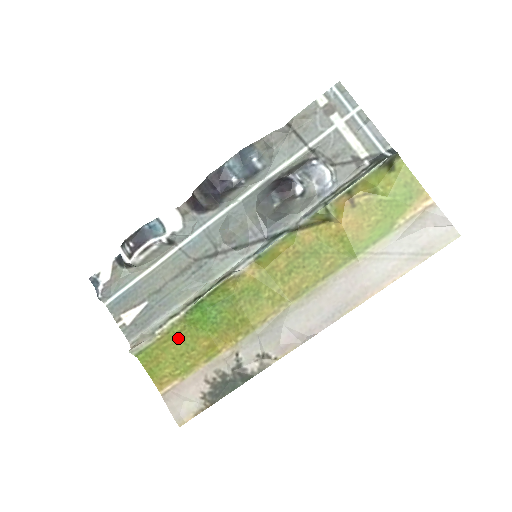
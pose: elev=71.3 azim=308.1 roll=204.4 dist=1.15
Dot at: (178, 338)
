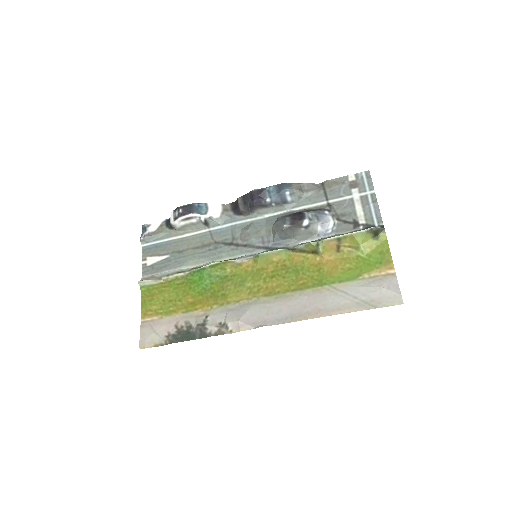
Dot at: (175, 288)
